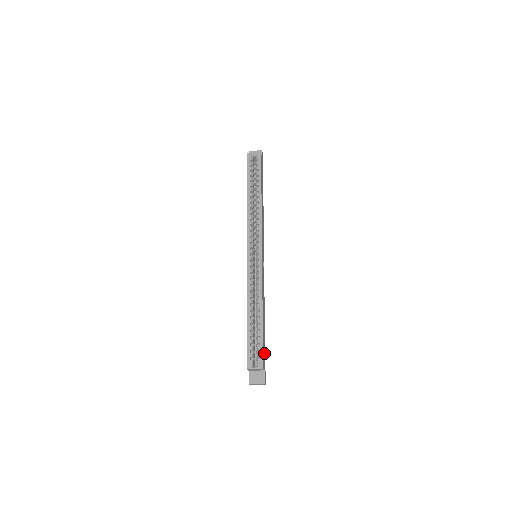
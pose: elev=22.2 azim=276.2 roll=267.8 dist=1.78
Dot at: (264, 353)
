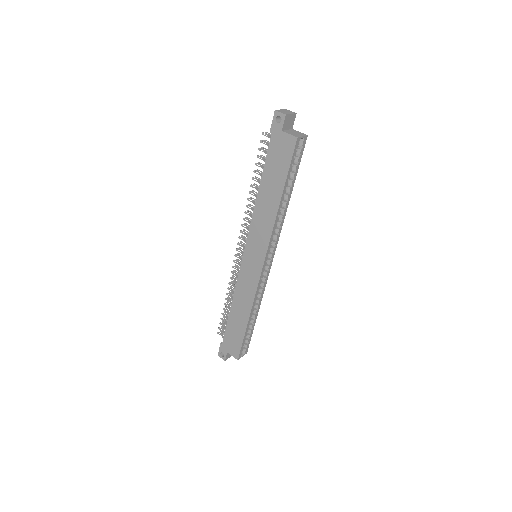
Dot at: occluded
